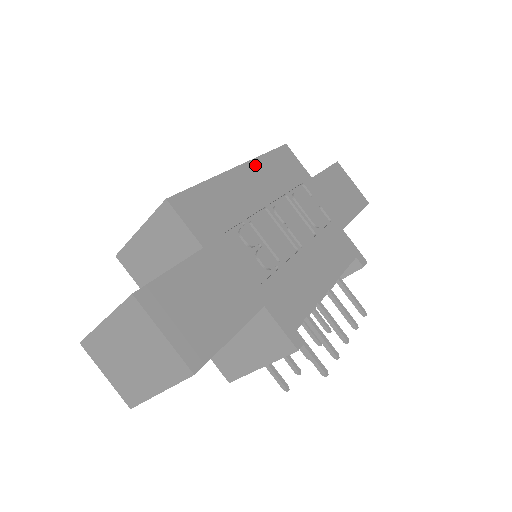
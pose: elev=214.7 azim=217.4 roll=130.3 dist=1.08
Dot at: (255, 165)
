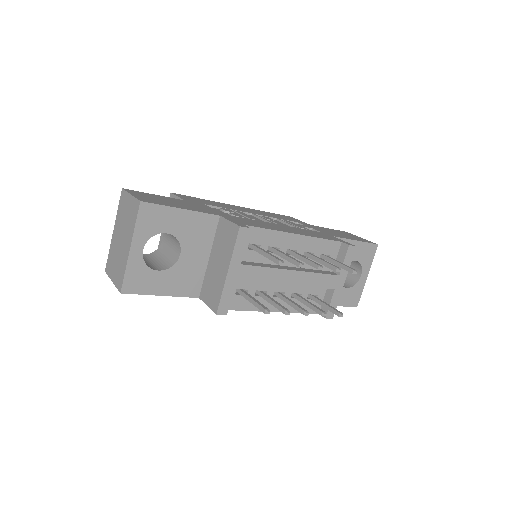
Dot at: (254, 210)
